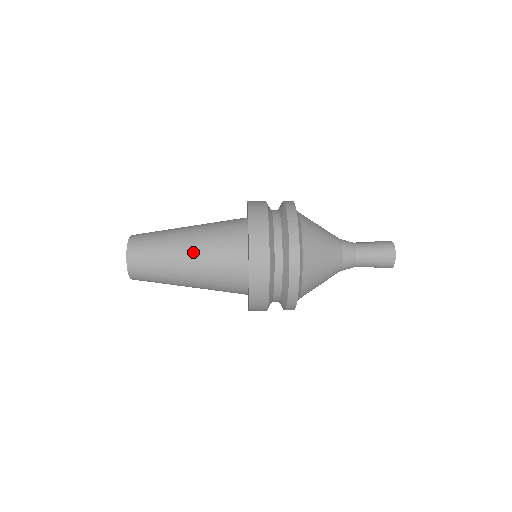
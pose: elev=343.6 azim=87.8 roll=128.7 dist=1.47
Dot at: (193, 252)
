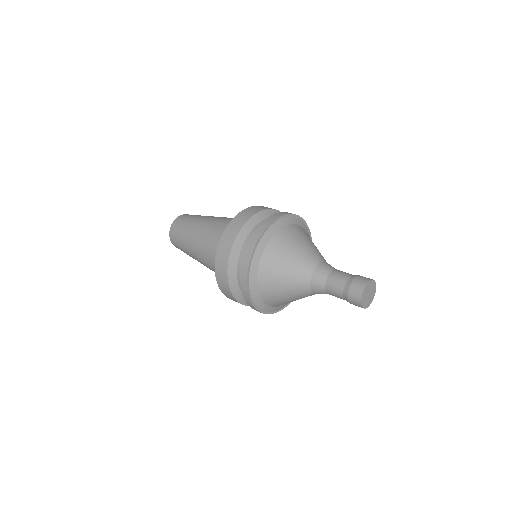
Dot at: (203, 231)
